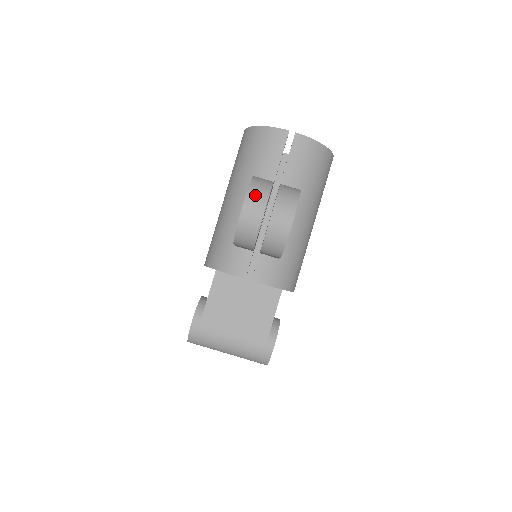
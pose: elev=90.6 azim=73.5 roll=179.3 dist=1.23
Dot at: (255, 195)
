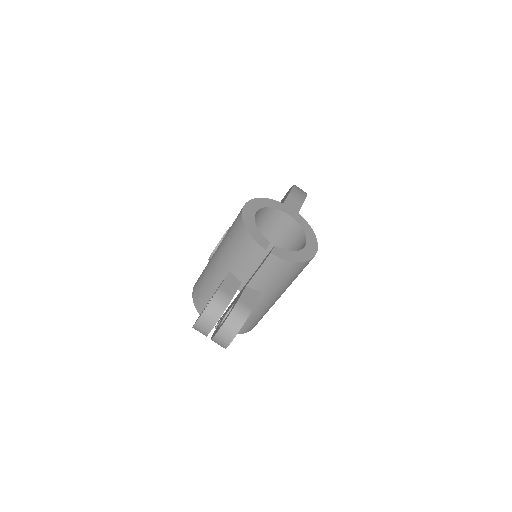
Dot at: (207, 318)
